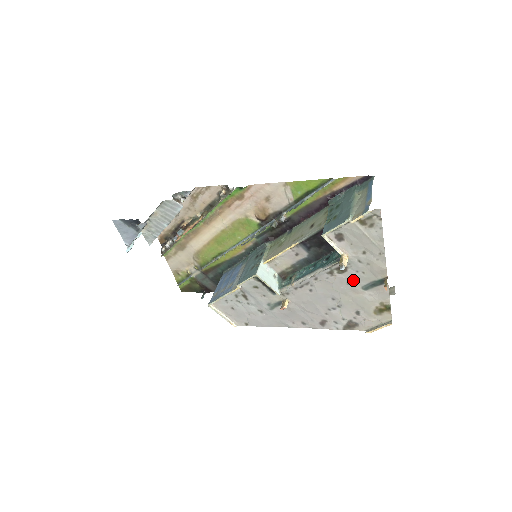
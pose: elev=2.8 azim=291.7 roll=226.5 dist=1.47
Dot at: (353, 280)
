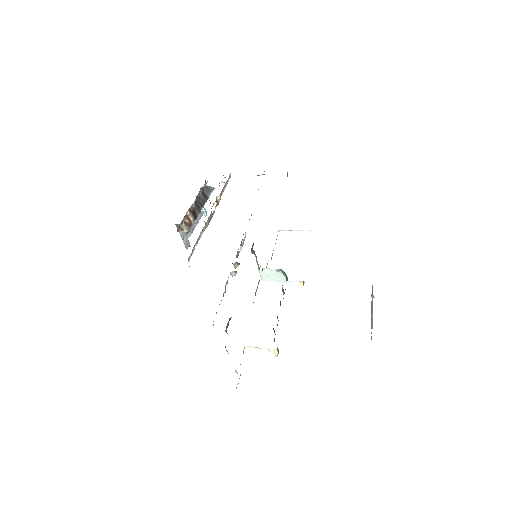
Dot at: occluded
